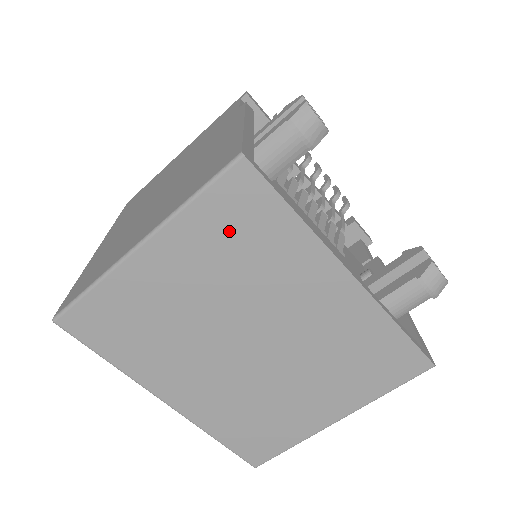
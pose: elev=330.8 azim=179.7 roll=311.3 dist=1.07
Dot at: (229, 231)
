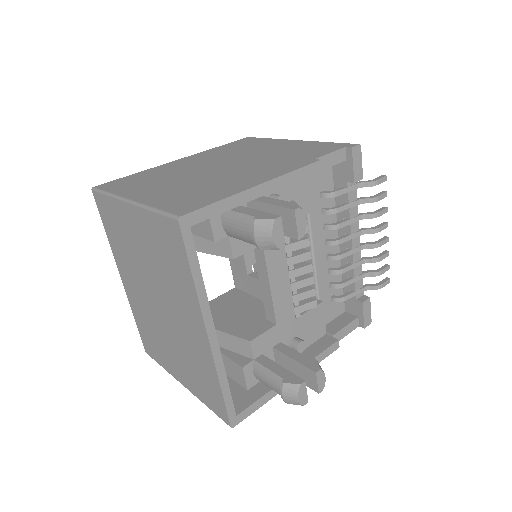
Dot at: (163, 244)
